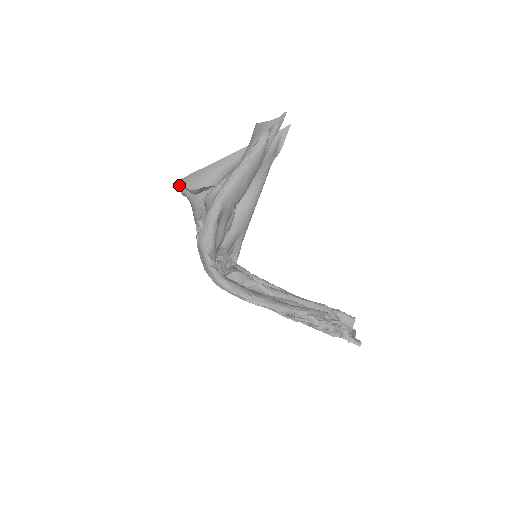
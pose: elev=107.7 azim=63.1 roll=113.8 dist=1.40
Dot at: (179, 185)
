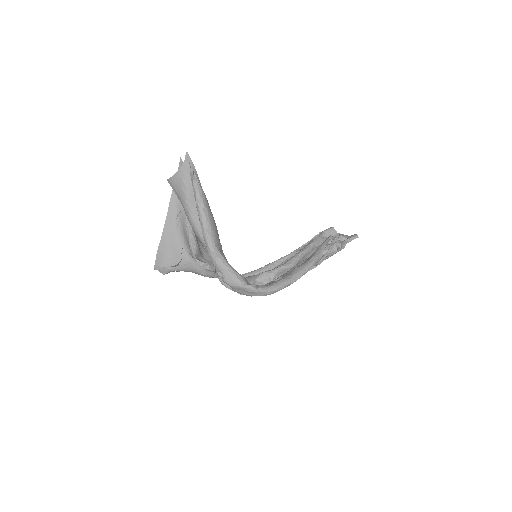
Dot at: occluded
